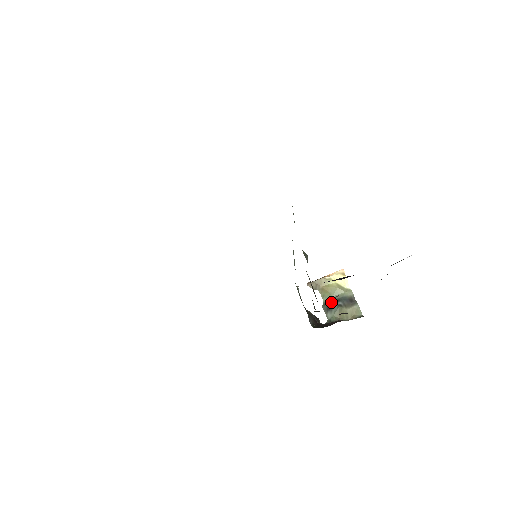
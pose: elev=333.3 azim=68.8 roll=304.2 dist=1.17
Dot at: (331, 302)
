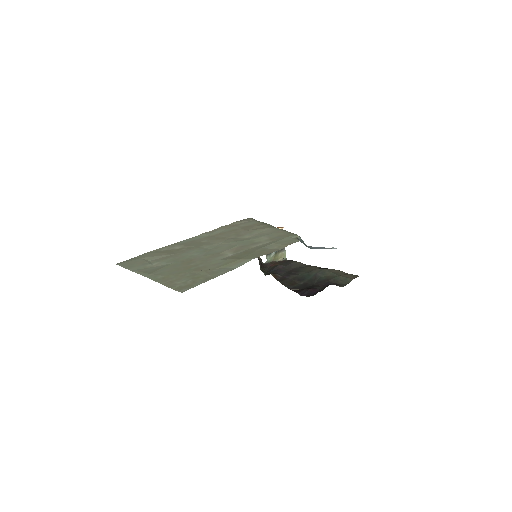
Dot at: occluded
